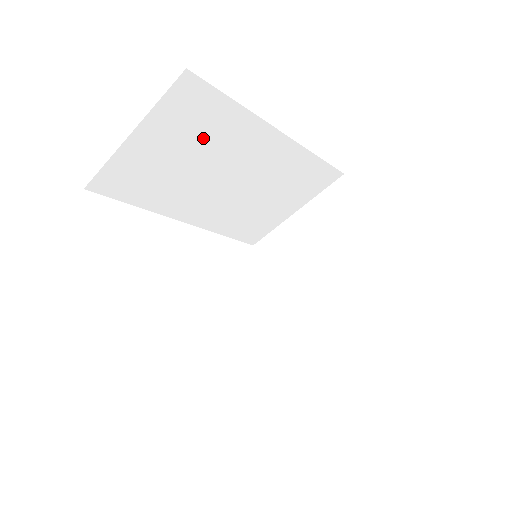
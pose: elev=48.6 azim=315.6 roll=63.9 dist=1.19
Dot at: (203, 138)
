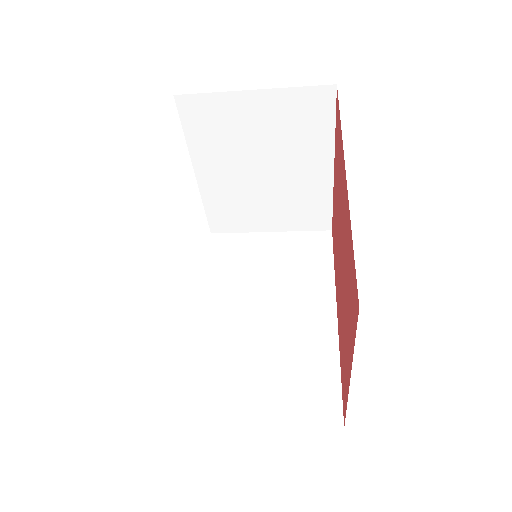
Dot at: occluded
